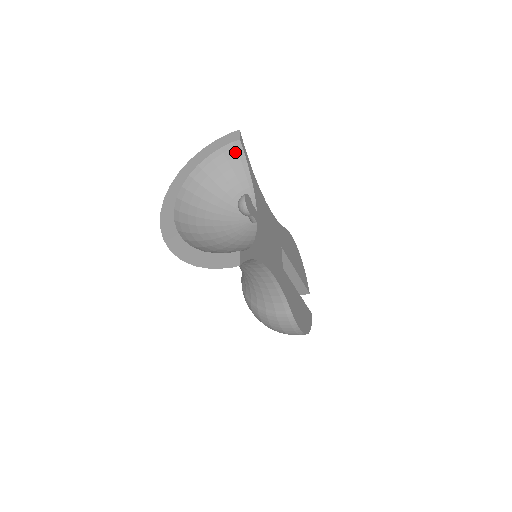
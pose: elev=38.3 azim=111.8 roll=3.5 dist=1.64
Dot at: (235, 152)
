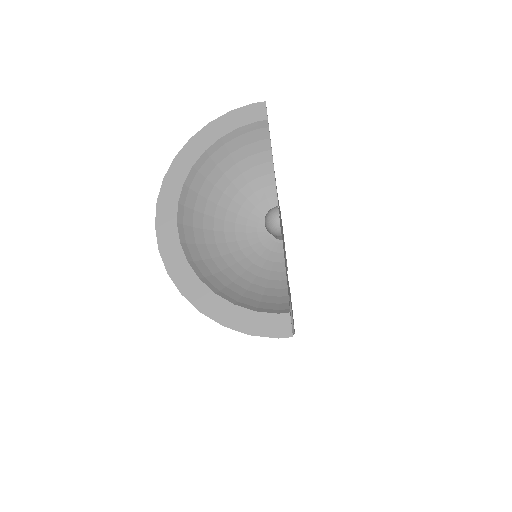
Dot at: (257, 135)
